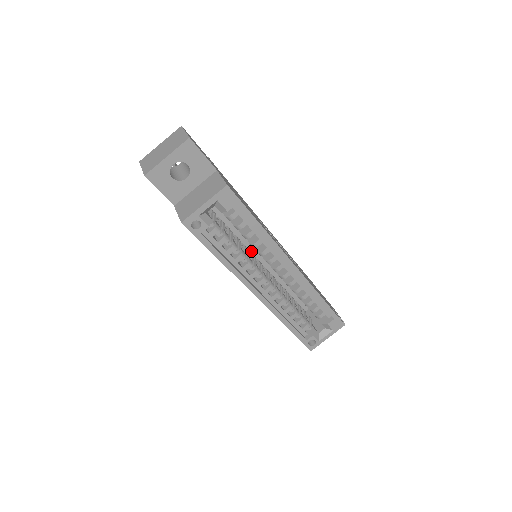
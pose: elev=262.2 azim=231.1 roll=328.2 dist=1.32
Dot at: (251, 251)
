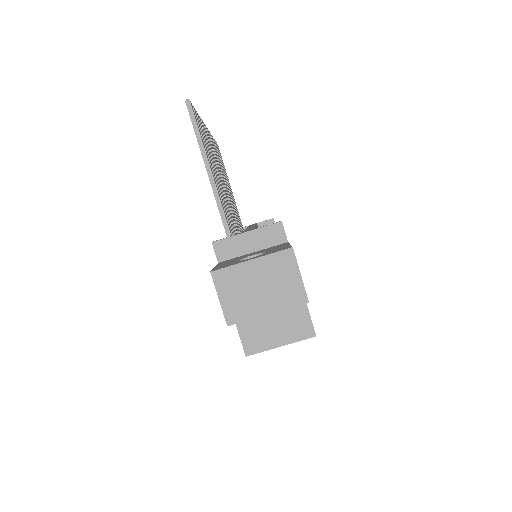
Dot at: occluded
